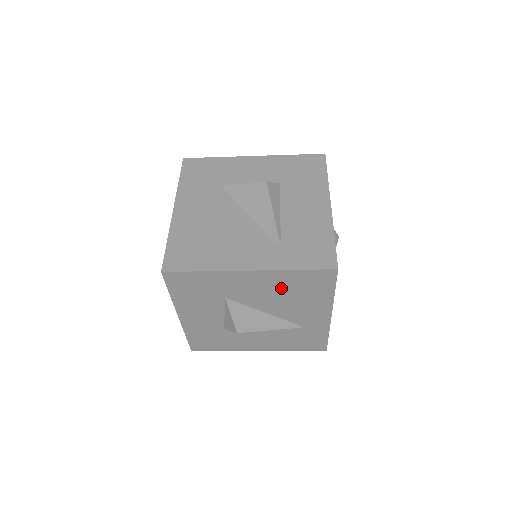
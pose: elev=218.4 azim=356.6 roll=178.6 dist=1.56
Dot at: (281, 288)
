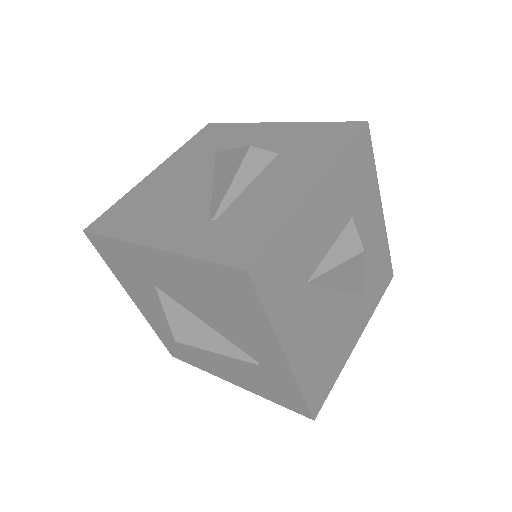
Dot at: (200, 288)
